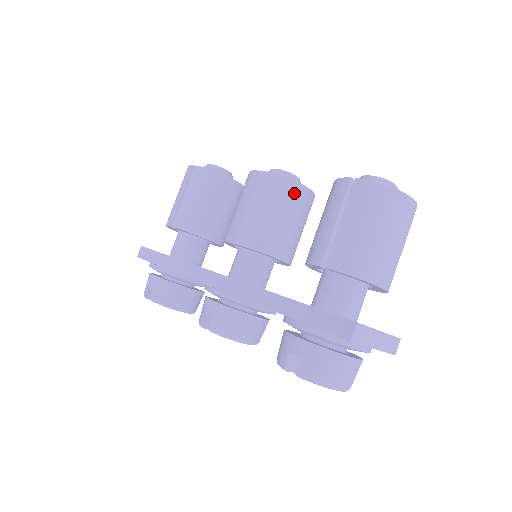
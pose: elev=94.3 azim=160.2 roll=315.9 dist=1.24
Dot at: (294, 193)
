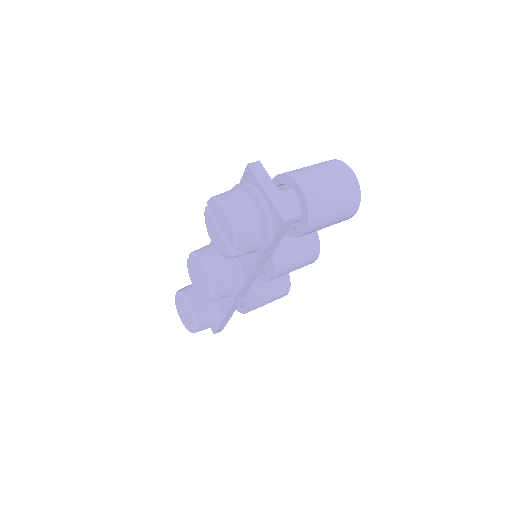
Dot at: occluded
